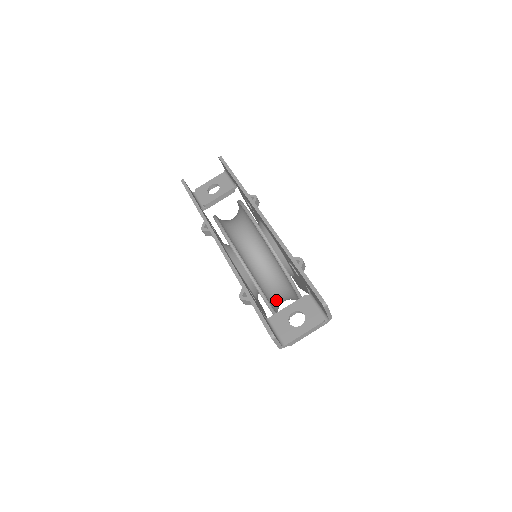
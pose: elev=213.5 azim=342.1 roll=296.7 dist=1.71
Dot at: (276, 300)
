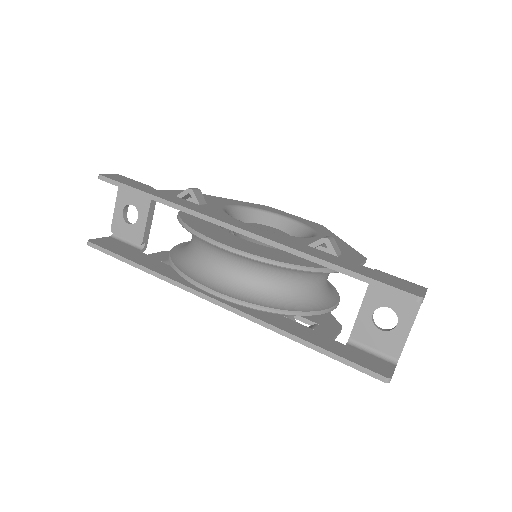
Dot at: (325, 289)
